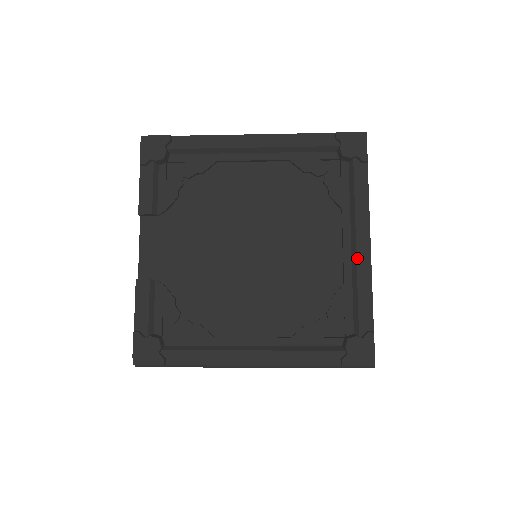
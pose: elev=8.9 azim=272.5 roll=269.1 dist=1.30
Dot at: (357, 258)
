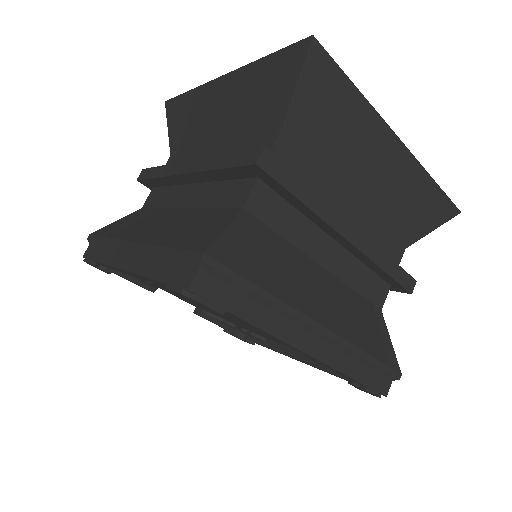
Dot at: occluded
